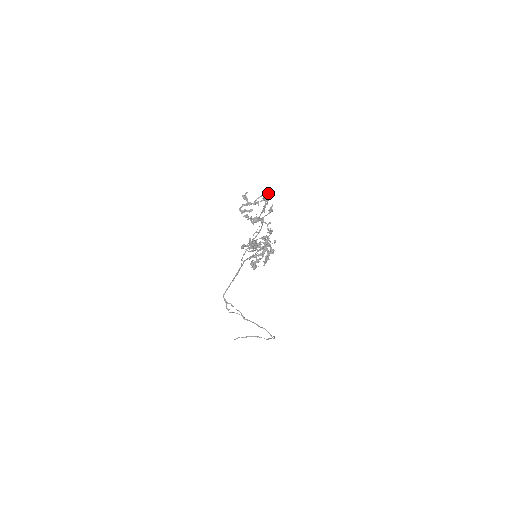
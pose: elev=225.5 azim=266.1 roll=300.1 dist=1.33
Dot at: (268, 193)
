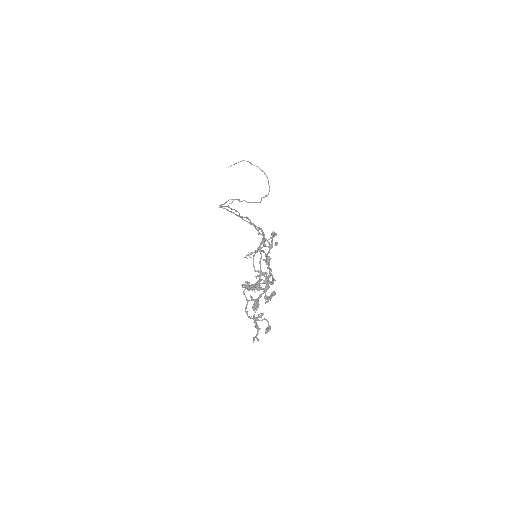
Dot at: (272, 282)
